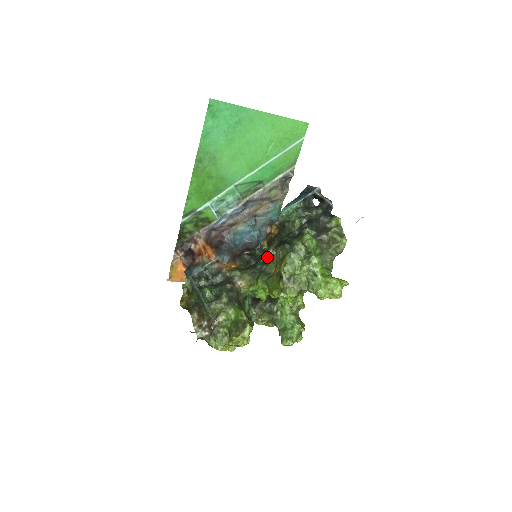
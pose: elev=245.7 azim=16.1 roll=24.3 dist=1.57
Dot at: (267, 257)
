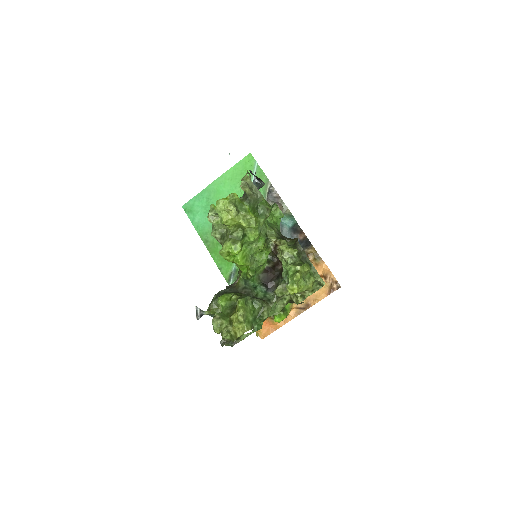
Dot at: occluded
